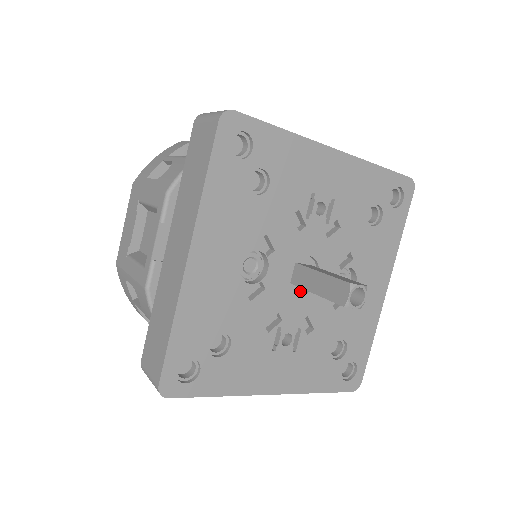
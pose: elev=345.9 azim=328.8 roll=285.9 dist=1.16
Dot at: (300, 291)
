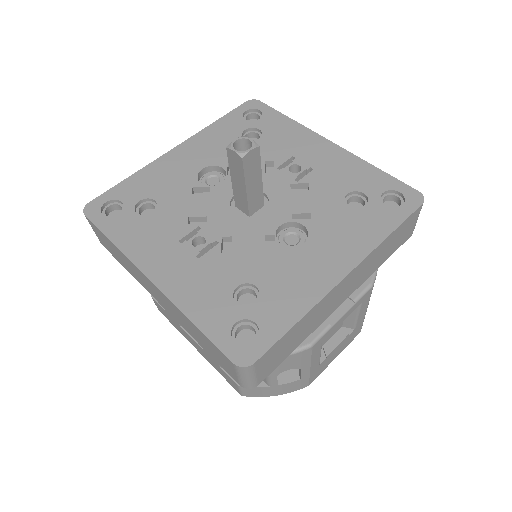
Dot at: (241, 218)
